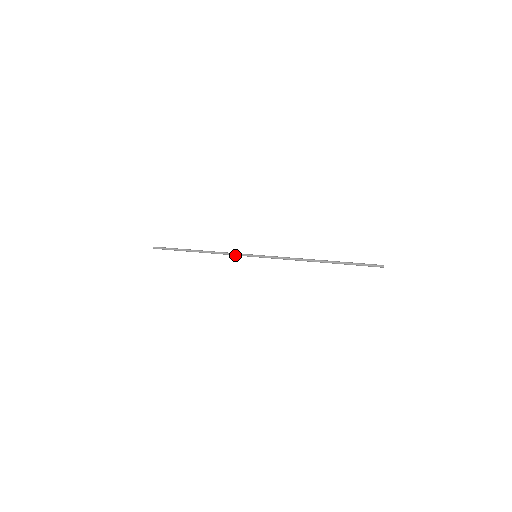
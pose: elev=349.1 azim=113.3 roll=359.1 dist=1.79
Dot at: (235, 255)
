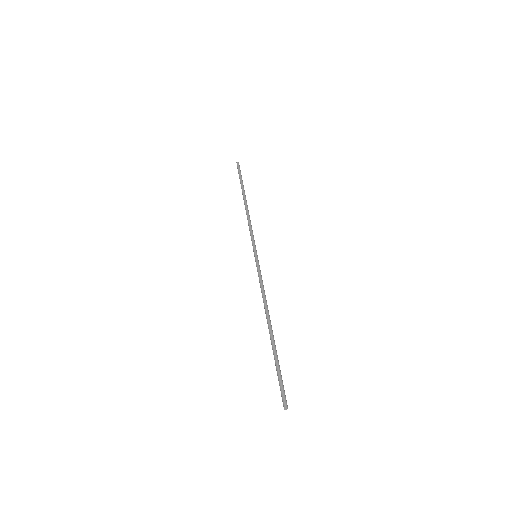
Dot at: (251, 236)
